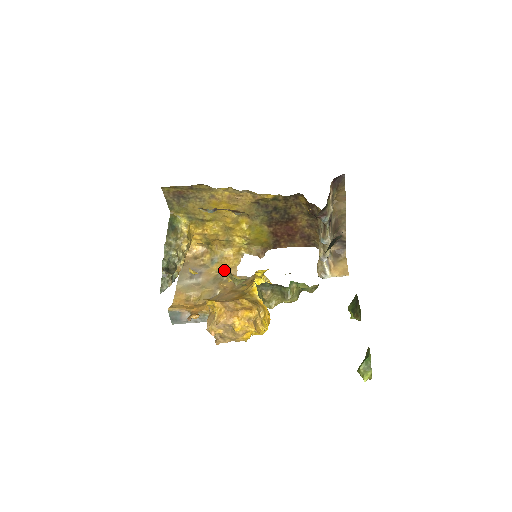
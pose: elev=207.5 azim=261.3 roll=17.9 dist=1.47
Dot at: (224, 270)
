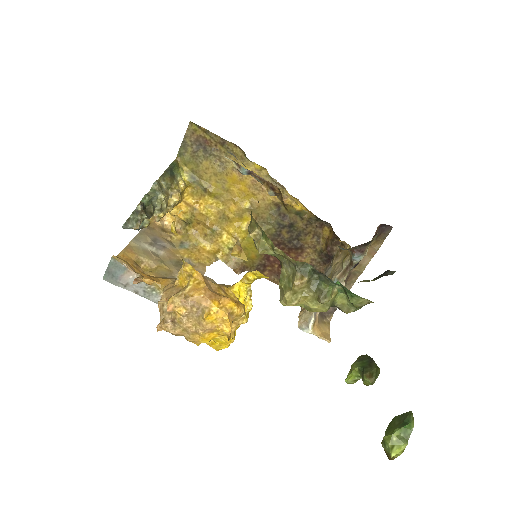
Dot at: (252, 227)
